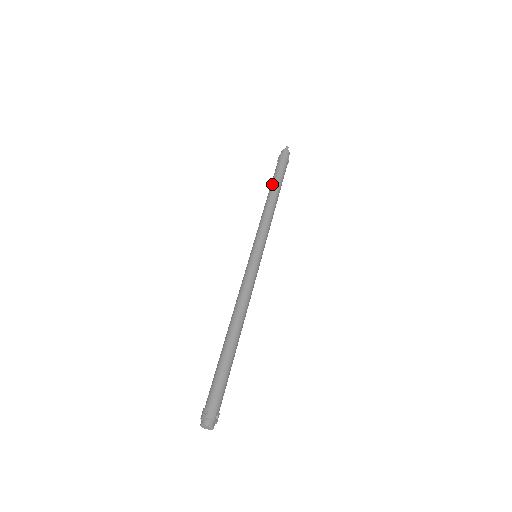
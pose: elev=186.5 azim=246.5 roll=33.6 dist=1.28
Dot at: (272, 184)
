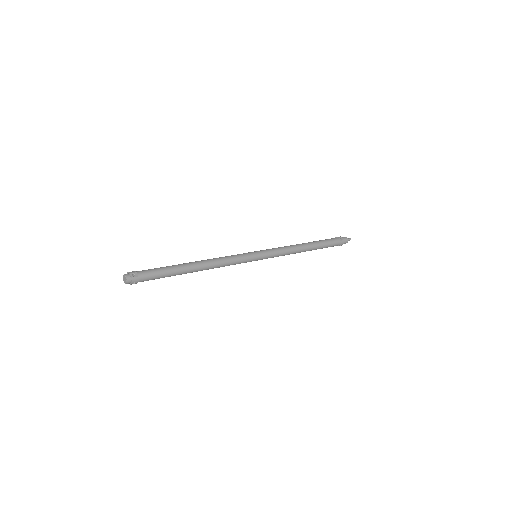
Dot at: occluded
